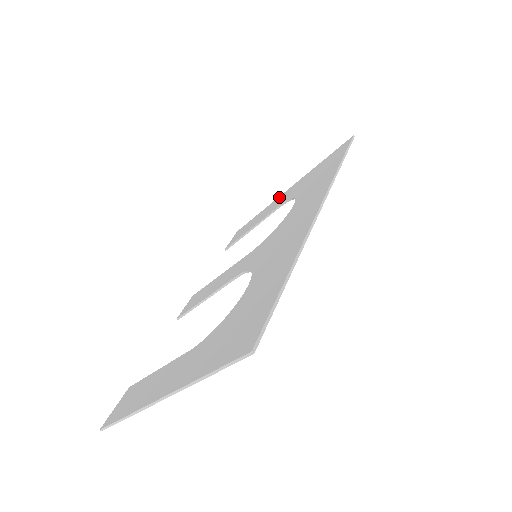
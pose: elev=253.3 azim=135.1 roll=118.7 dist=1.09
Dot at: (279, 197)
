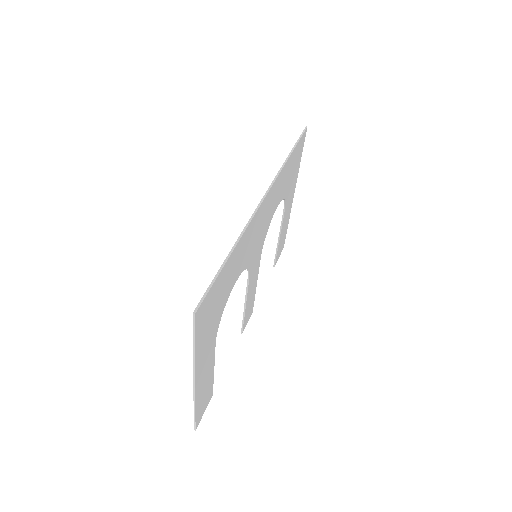
Dot at: occluded
